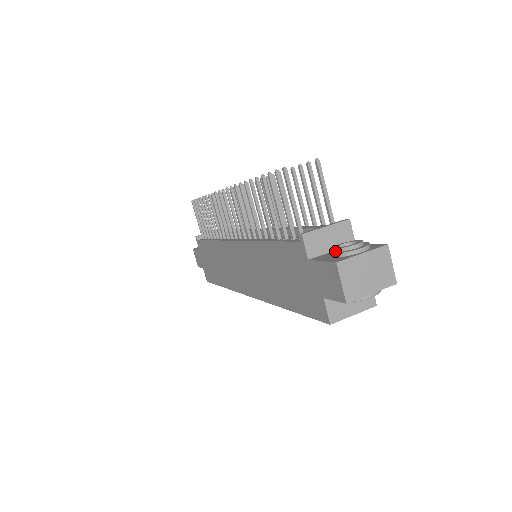
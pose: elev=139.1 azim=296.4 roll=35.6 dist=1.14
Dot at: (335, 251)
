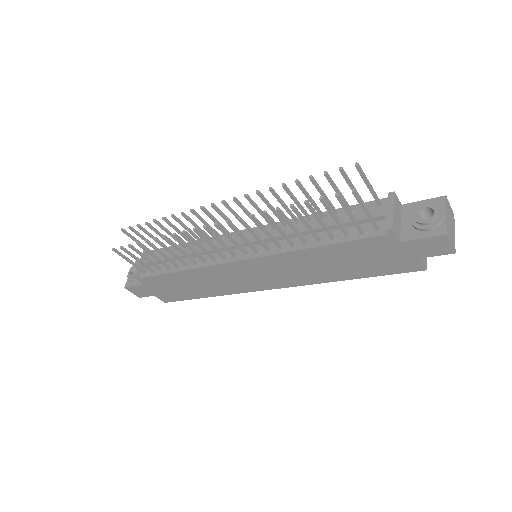
Dot at: (424, 225)
